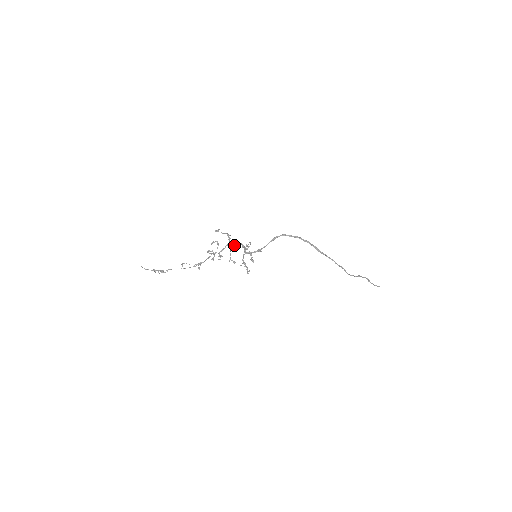
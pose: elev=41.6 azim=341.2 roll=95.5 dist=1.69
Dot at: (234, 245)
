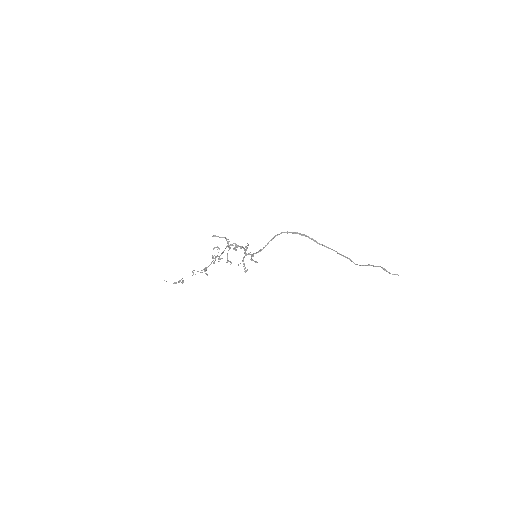
Dot at: (233, 248)
